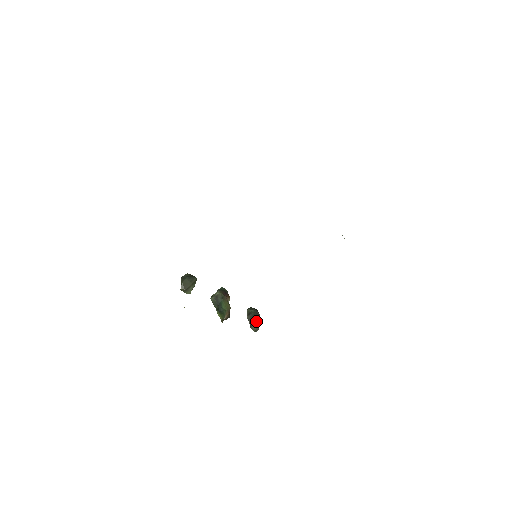
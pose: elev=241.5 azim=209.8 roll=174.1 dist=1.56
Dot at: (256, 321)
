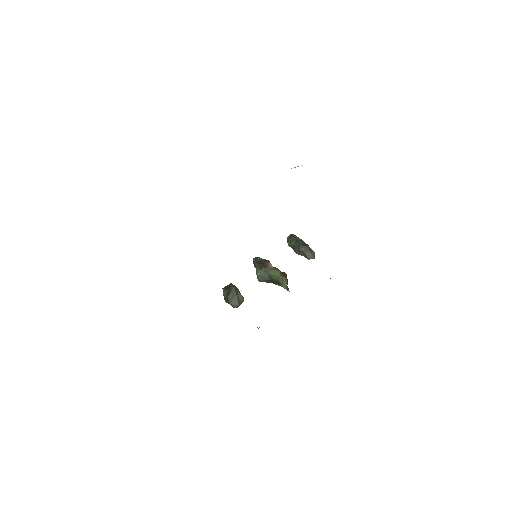
Dot at: (305, 250)
